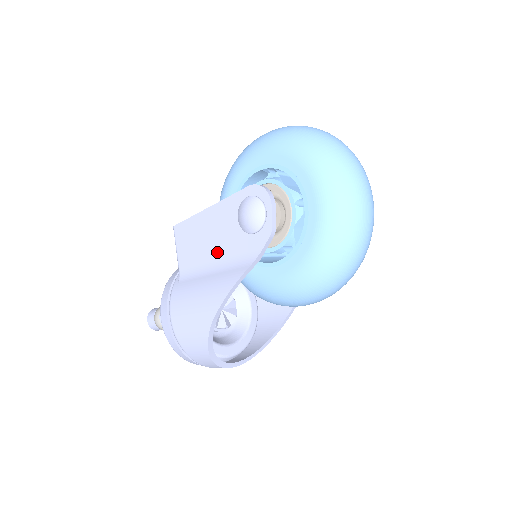
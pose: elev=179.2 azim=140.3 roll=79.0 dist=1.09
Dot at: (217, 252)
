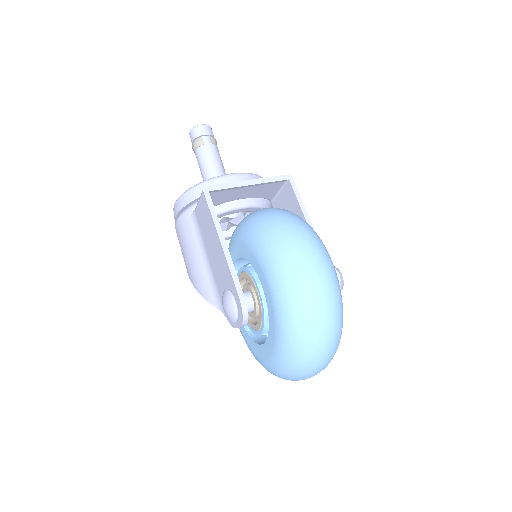
Dot at: (212, 262)
